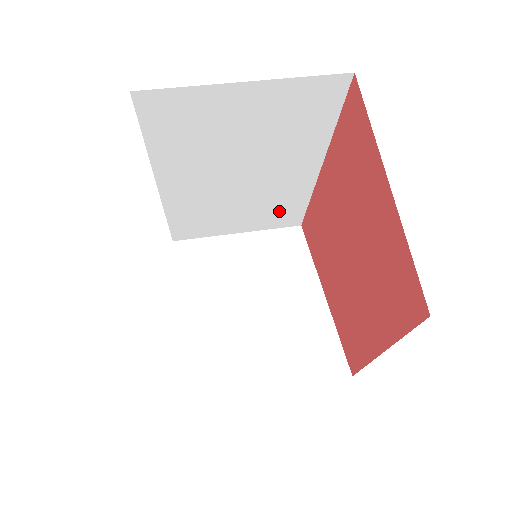
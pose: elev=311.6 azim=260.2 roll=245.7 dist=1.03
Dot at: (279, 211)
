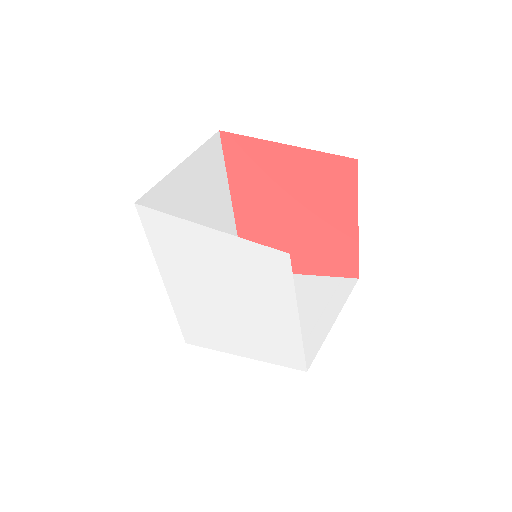
Dot at: occluded
